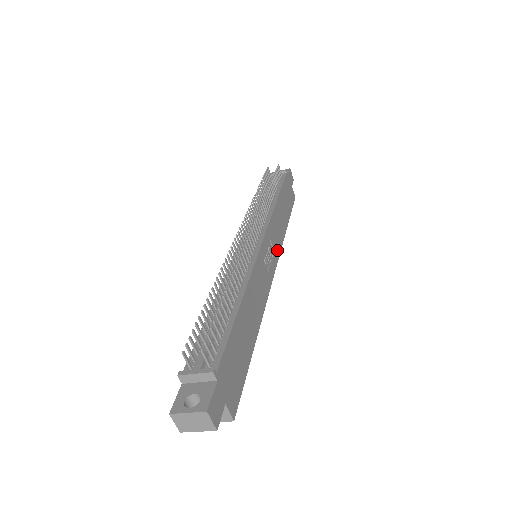
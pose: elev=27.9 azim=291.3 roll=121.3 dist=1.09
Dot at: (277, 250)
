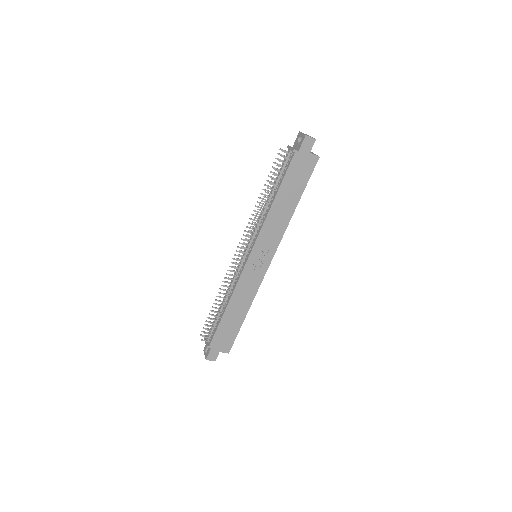
Dot at: (274, 245)
